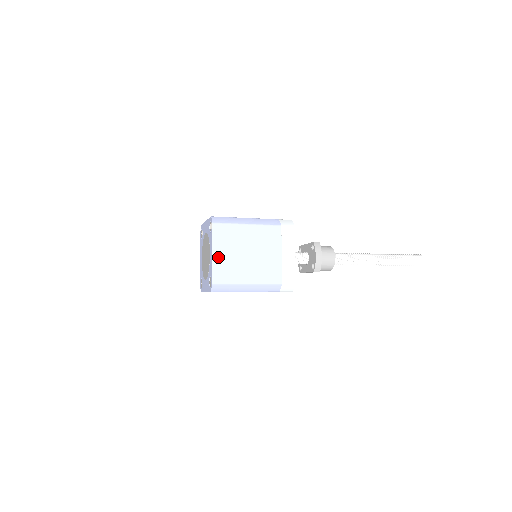
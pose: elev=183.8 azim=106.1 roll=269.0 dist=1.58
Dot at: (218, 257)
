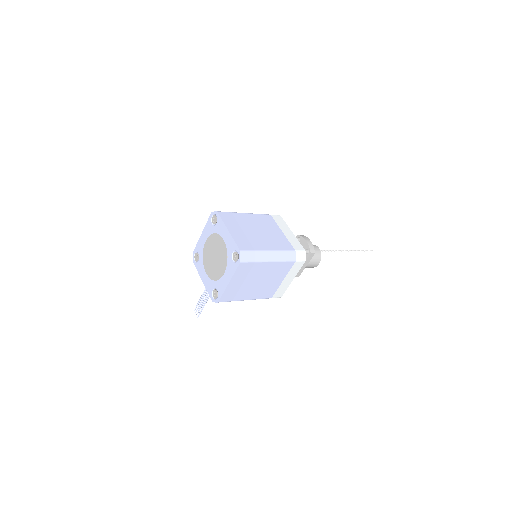
Dot at: (234, 233)
